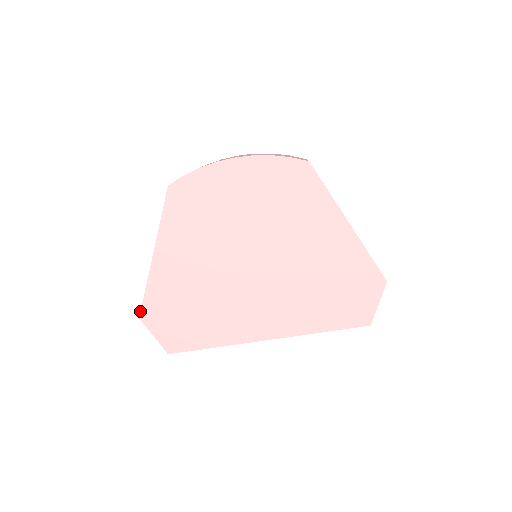
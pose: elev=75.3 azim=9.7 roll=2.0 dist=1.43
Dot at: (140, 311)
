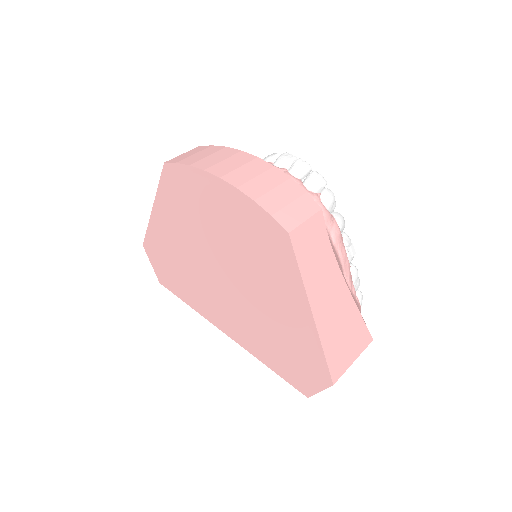
Dot at: occluded
